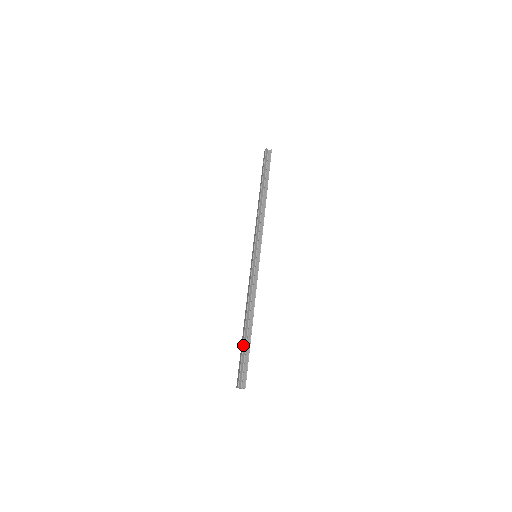
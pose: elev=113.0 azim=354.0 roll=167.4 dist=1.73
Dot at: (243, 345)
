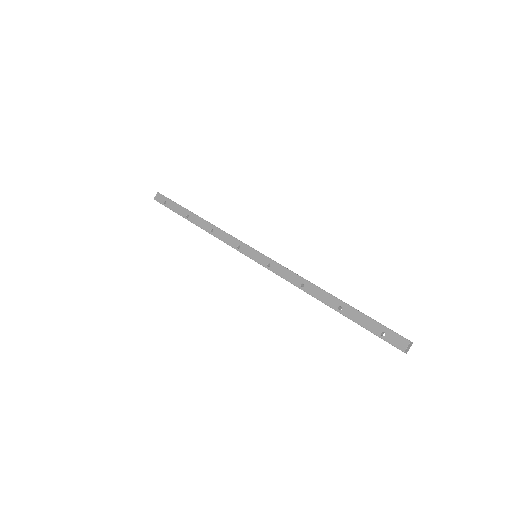
Dot at: (357, 310)
